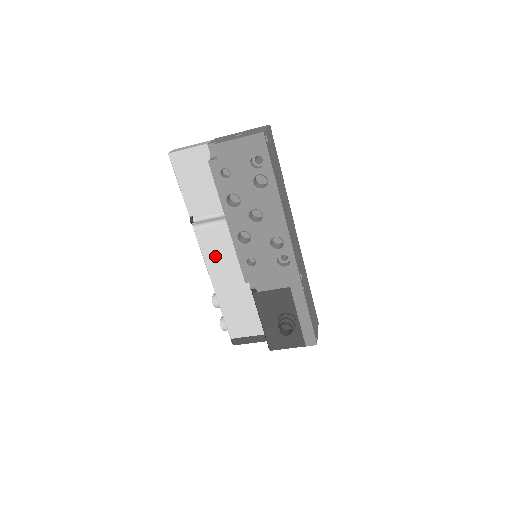
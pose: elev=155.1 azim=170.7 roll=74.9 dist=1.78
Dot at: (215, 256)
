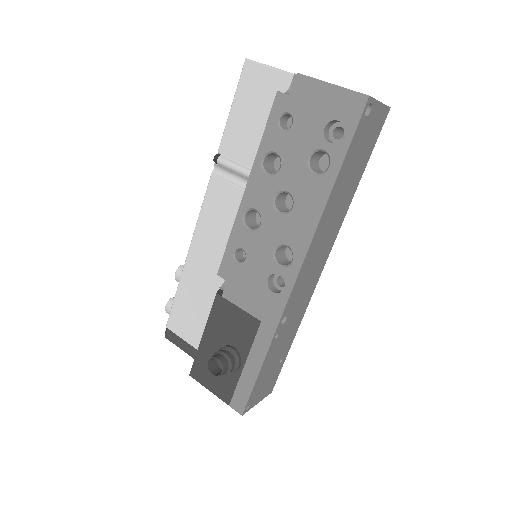
Dot at: (213, 220)
